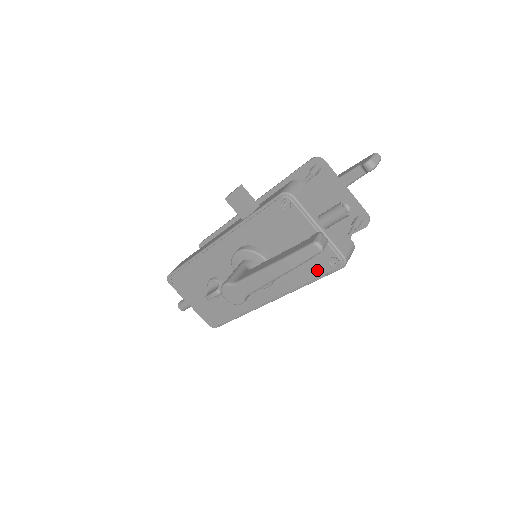
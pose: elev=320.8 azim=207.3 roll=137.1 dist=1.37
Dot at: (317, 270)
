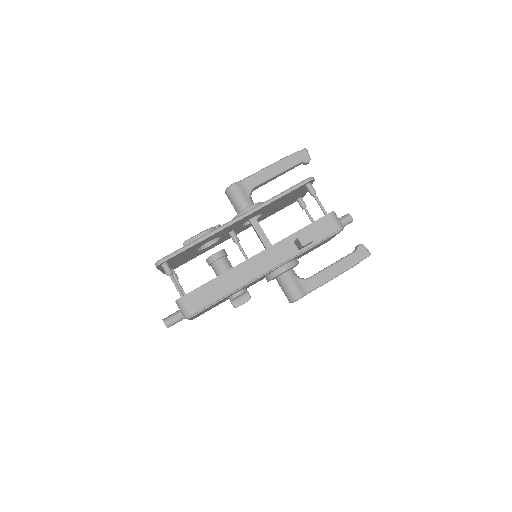
Dot at: occluded
